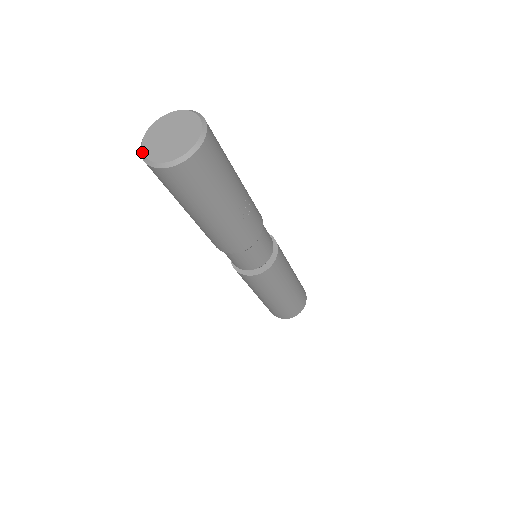
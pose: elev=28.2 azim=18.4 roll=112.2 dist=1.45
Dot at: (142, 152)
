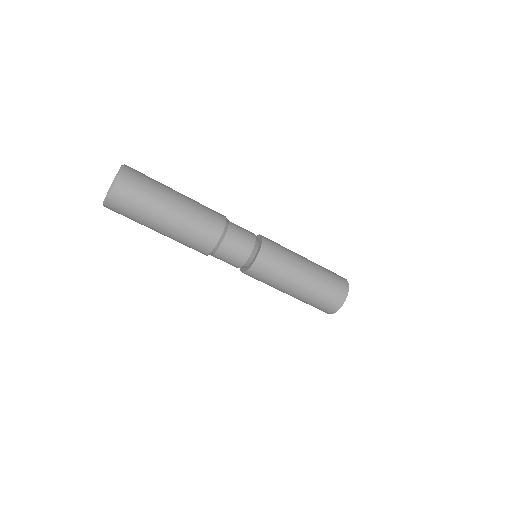
Dot at: occluded
